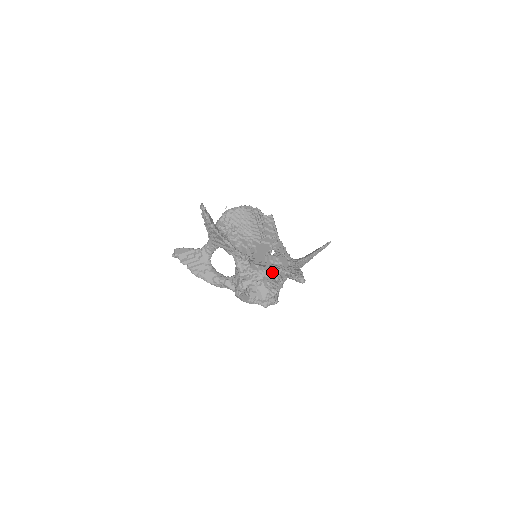
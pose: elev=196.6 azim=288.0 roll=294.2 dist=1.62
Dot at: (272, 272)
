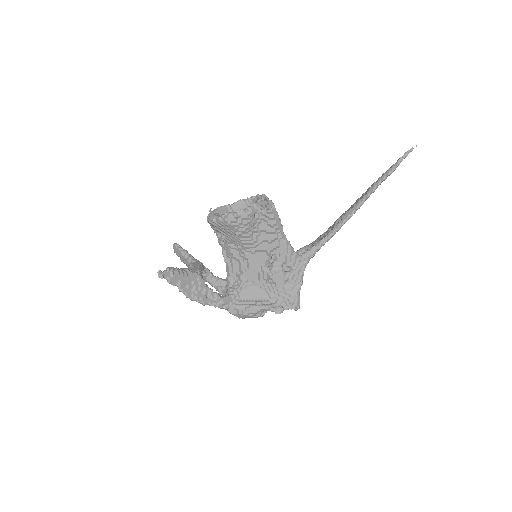
Dot at: (253, 314)
